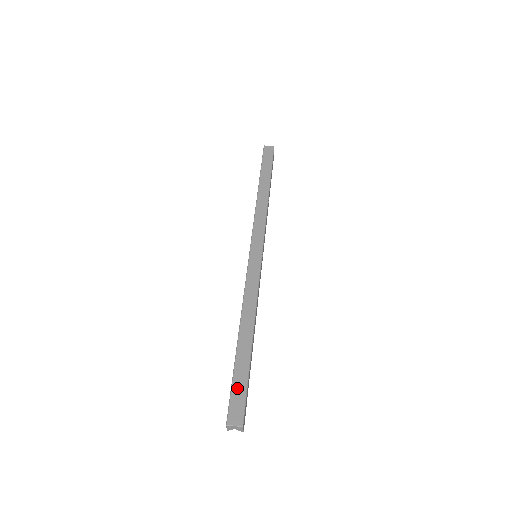
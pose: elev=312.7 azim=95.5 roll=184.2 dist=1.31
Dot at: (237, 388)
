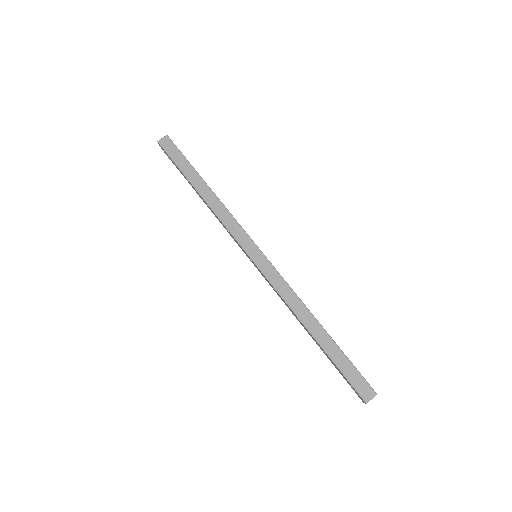
Dot at: (348, 373)
